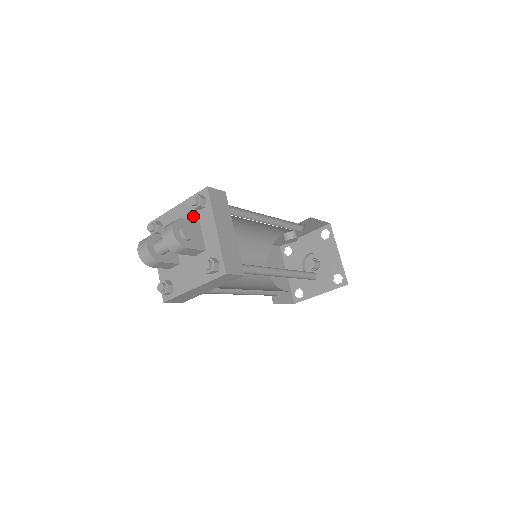
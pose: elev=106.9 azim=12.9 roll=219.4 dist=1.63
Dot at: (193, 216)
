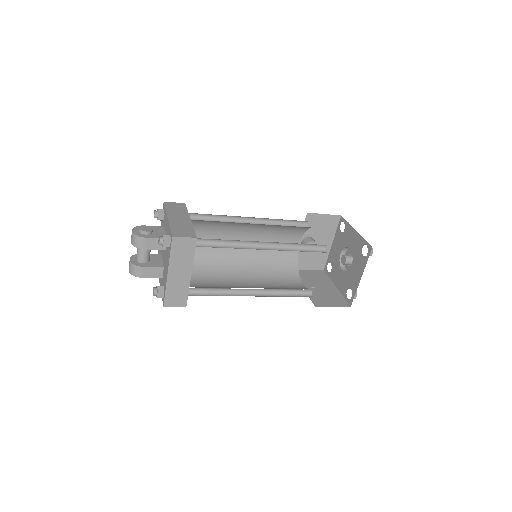
Dot at: occluded
